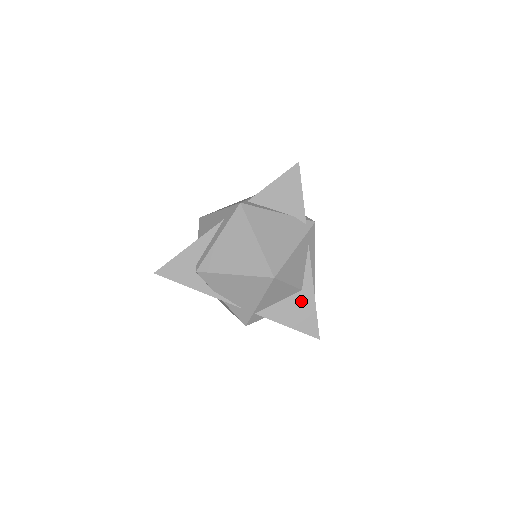
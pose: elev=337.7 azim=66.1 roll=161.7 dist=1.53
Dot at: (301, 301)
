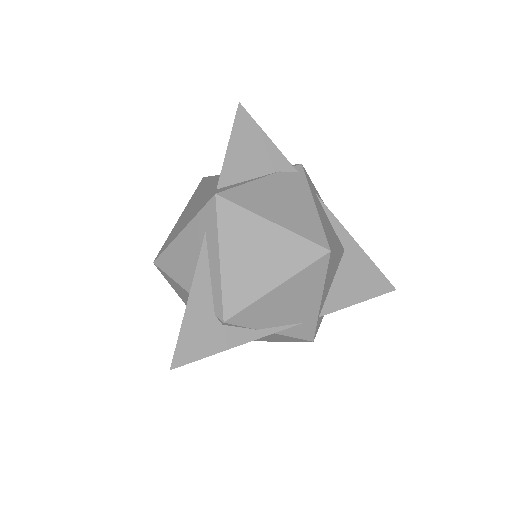
Dot at: (352, 263)
